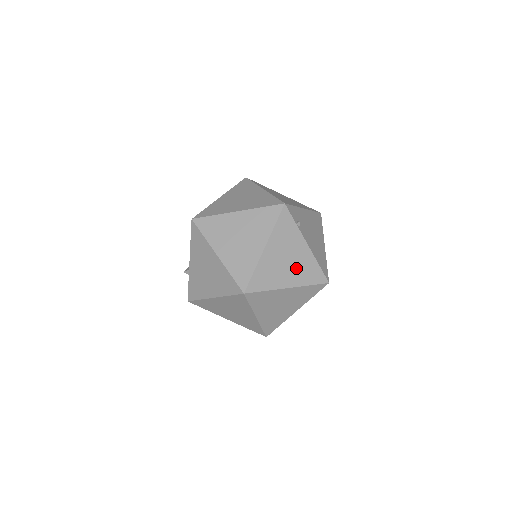
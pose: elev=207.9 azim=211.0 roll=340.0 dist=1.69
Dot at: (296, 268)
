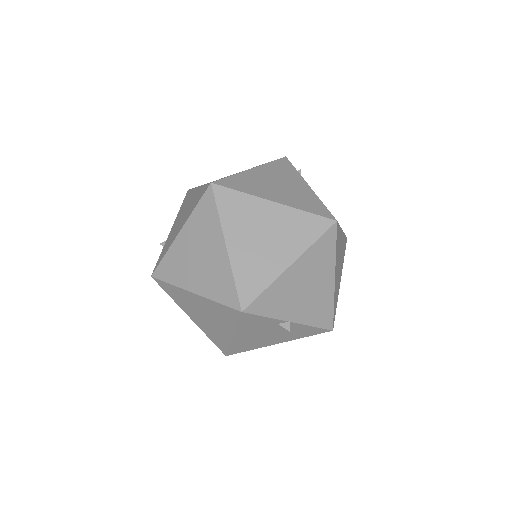
Dot at: (289, 194)
